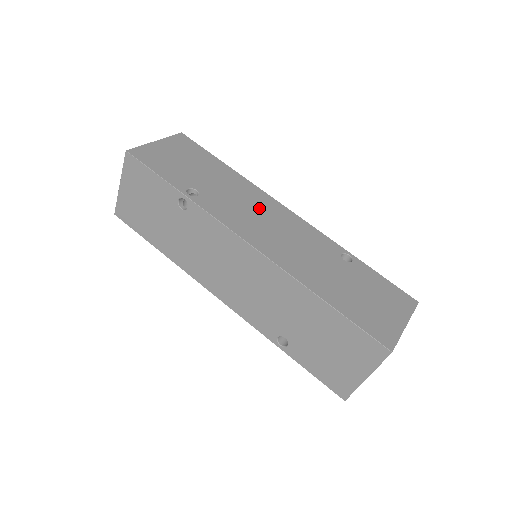
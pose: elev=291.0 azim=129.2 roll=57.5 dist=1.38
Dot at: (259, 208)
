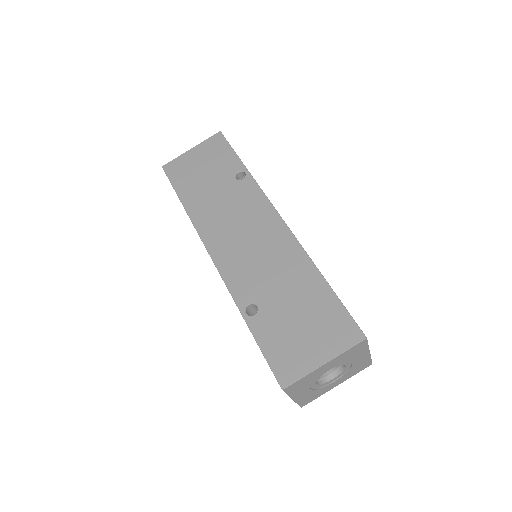
Dot at: occluded
